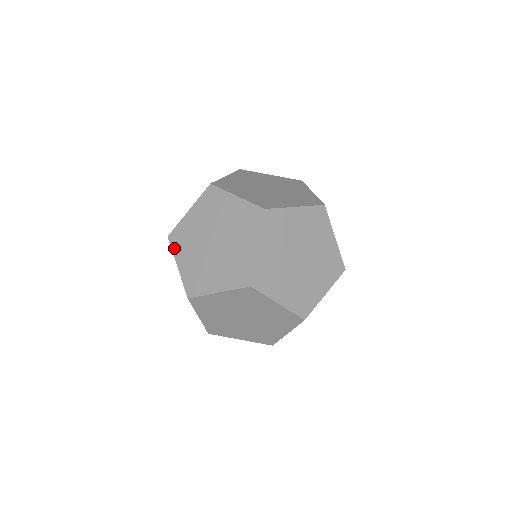
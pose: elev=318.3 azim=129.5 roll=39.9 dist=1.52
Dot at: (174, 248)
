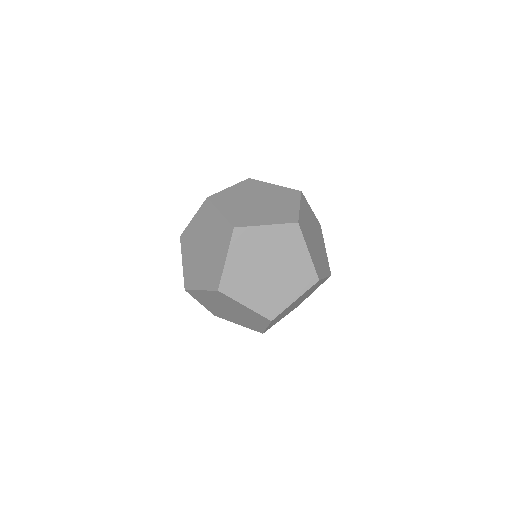
Dot at: (182, 247)
